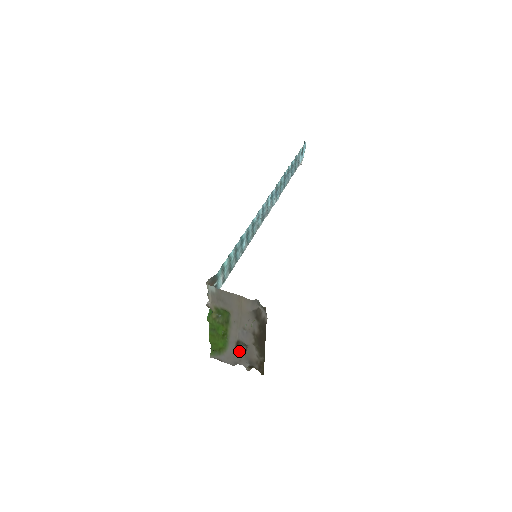
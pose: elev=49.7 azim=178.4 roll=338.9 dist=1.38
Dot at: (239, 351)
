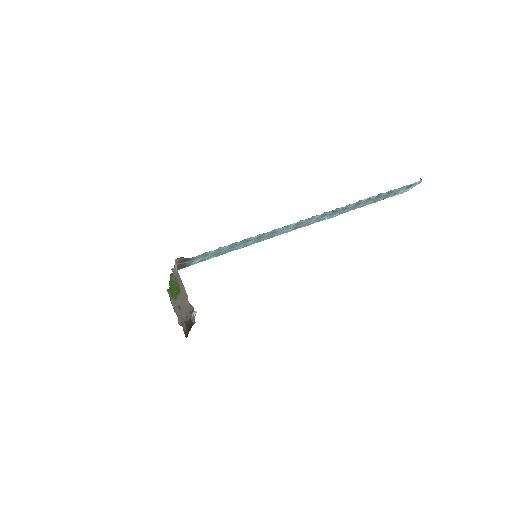
Dot at: occluded
